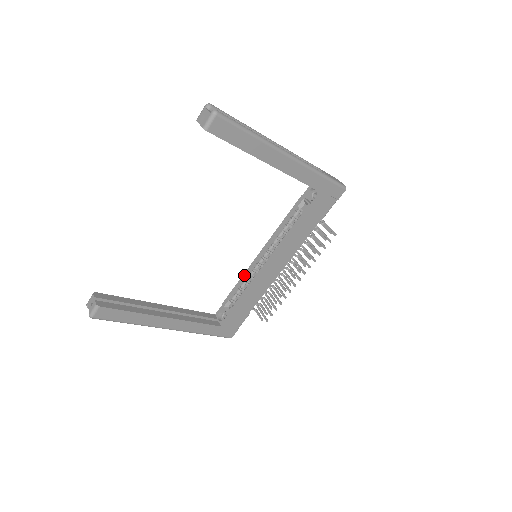
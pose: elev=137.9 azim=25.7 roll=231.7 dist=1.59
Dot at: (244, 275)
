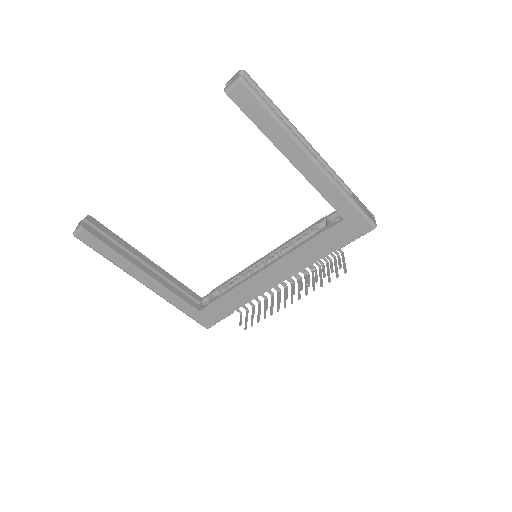
Dot at: (241, 272)
